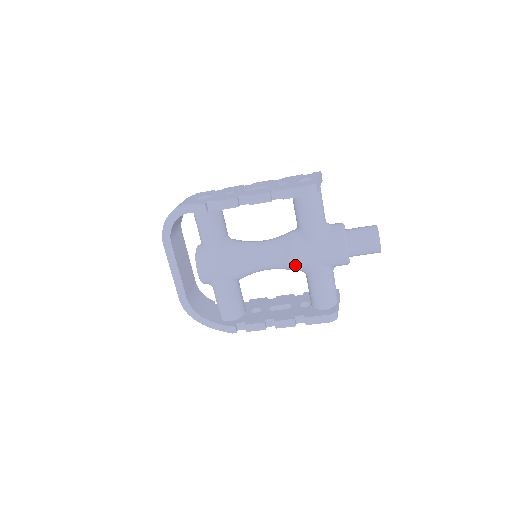
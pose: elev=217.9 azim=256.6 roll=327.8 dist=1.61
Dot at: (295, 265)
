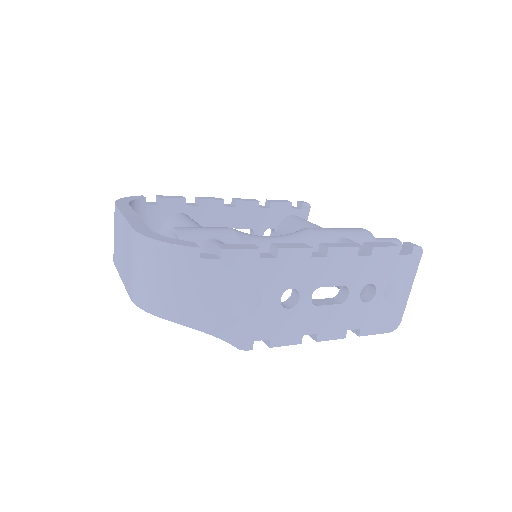
Dot at: occluded
